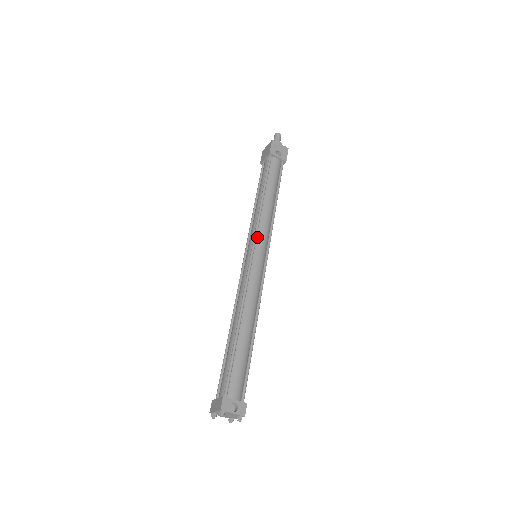
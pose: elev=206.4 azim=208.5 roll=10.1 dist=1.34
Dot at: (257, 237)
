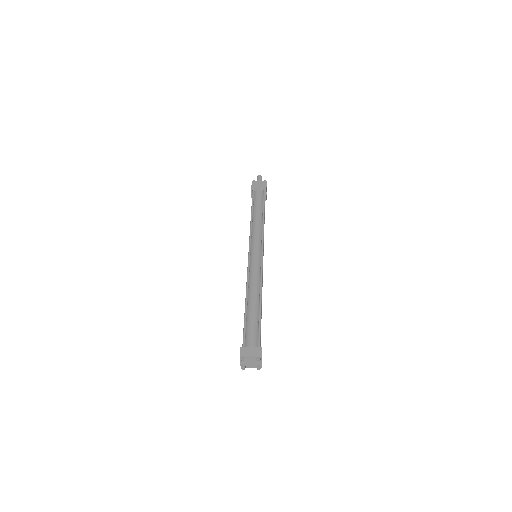
Dot at: (262, 244)
